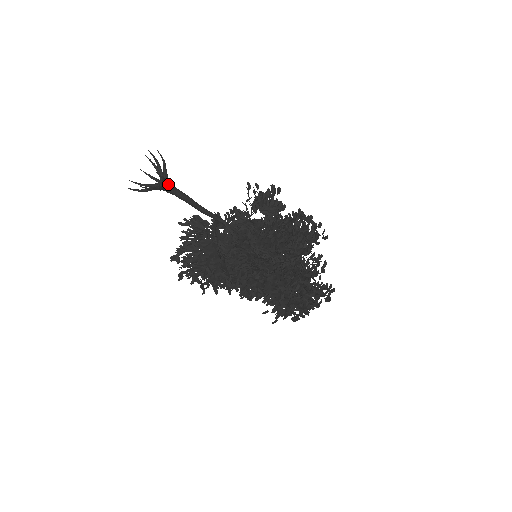
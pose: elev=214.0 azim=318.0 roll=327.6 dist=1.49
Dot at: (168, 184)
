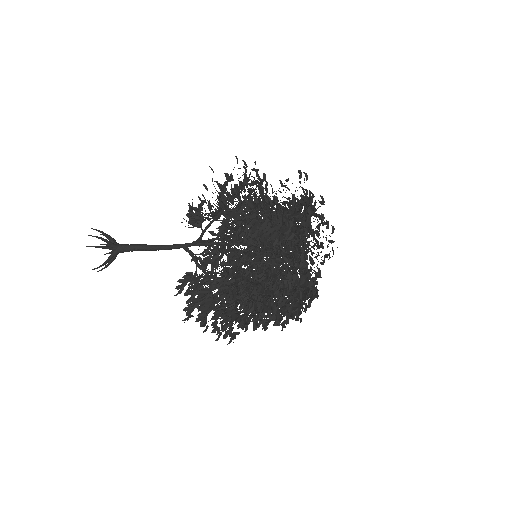
Dot at: (118, 244)
